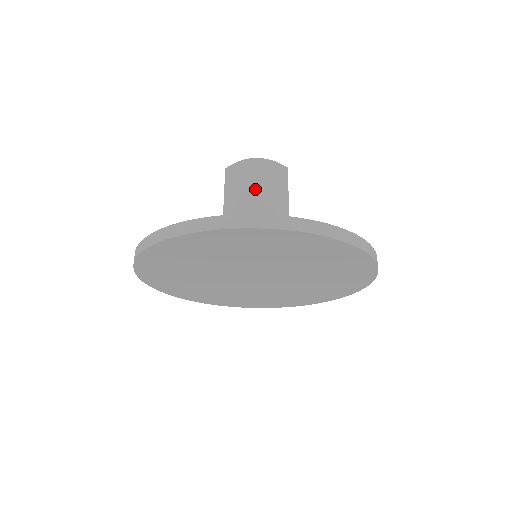
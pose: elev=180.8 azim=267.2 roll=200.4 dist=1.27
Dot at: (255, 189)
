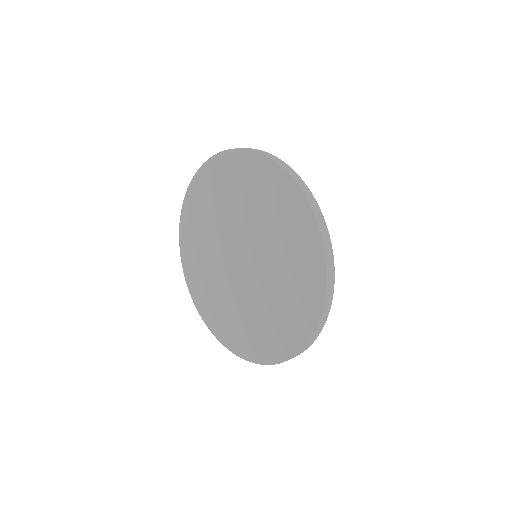
Dot at: occluded
